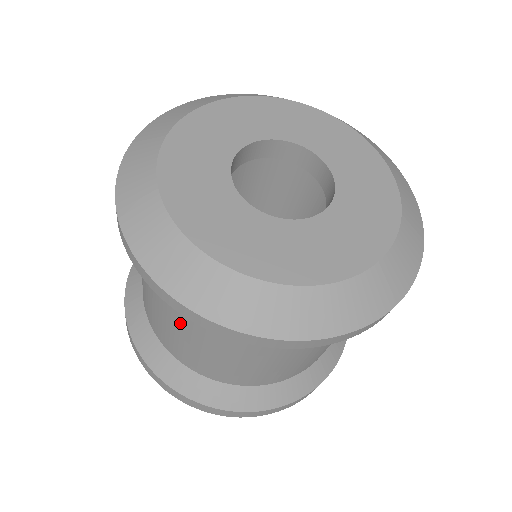
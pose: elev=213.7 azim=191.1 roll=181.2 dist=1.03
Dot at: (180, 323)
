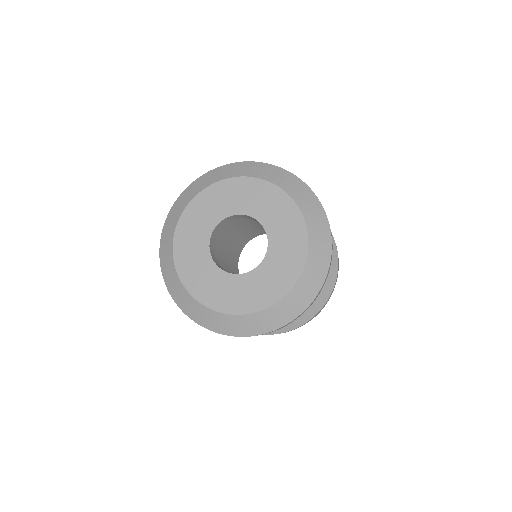
Dot at: occluded
